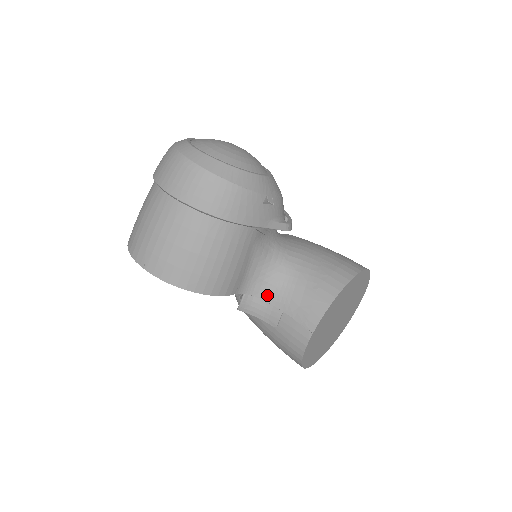
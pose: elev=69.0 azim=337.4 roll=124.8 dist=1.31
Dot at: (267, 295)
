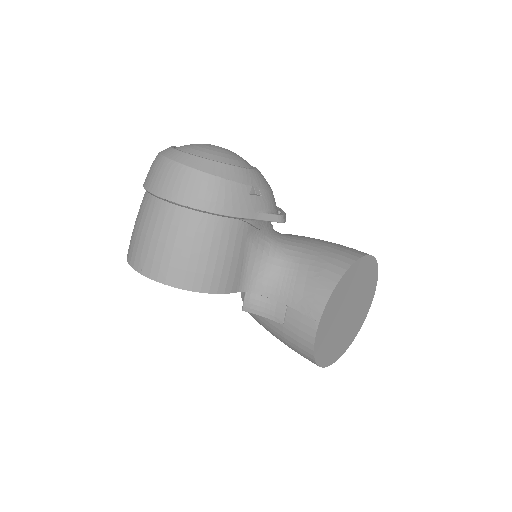
Dot at: (269, 291)
